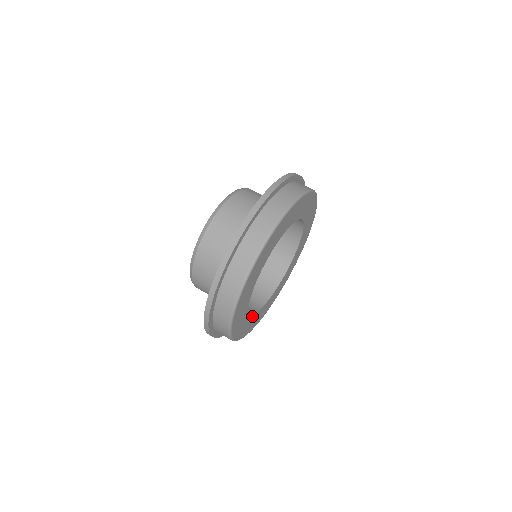
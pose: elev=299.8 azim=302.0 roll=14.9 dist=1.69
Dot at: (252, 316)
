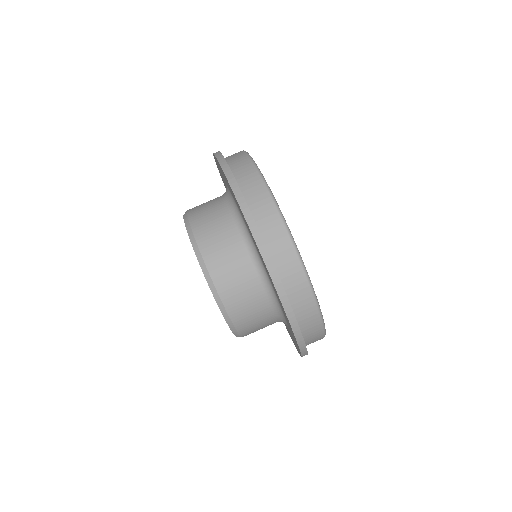
Dot at: occluded
